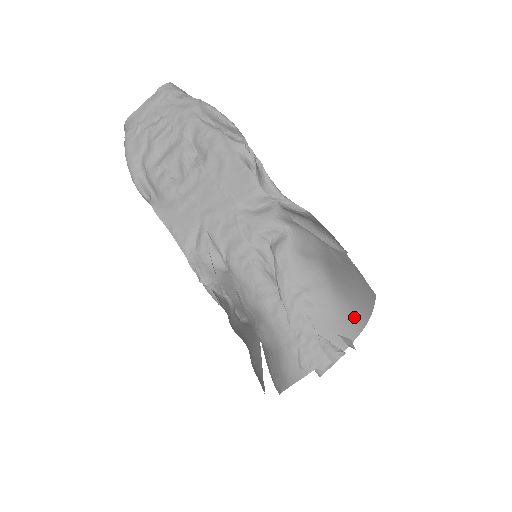
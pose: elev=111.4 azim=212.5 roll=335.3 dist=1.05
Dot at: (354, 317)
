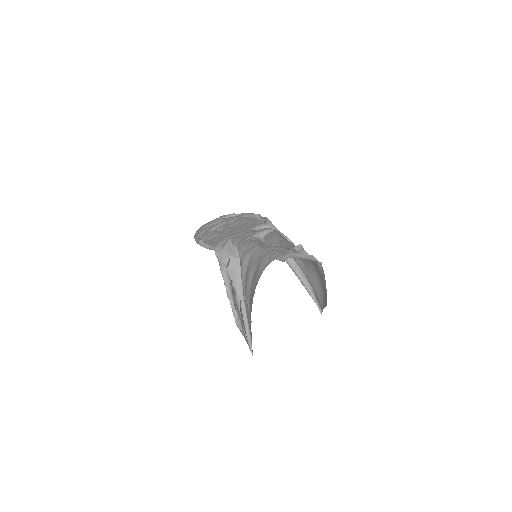
Dot at: occluded
